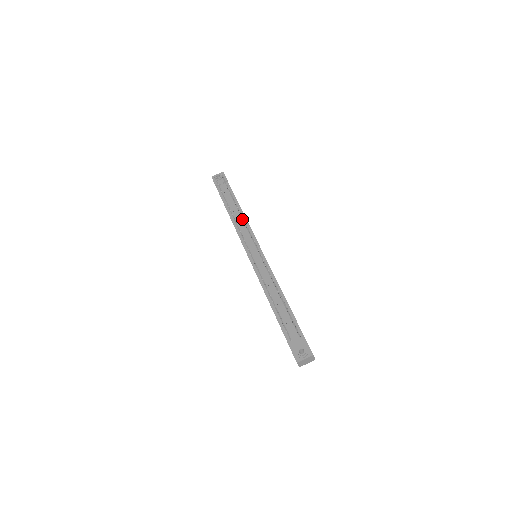
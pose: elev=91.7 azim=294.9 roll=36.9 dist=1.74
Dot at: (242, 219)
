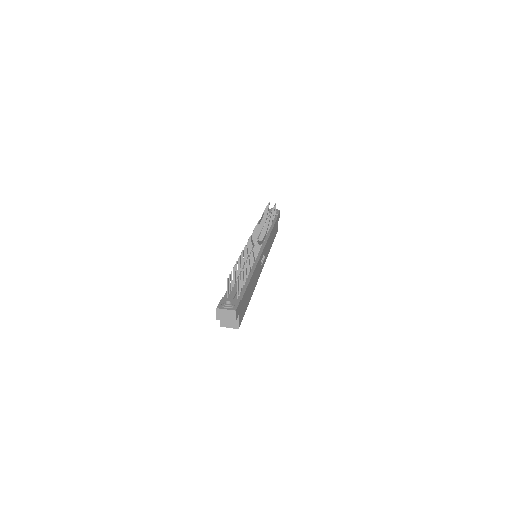
Dot at: (267, 233)
